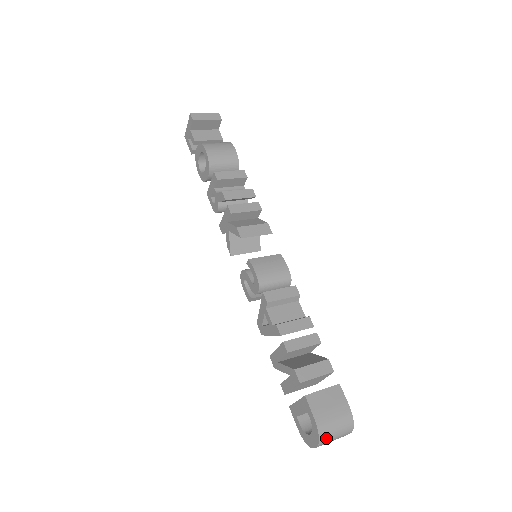
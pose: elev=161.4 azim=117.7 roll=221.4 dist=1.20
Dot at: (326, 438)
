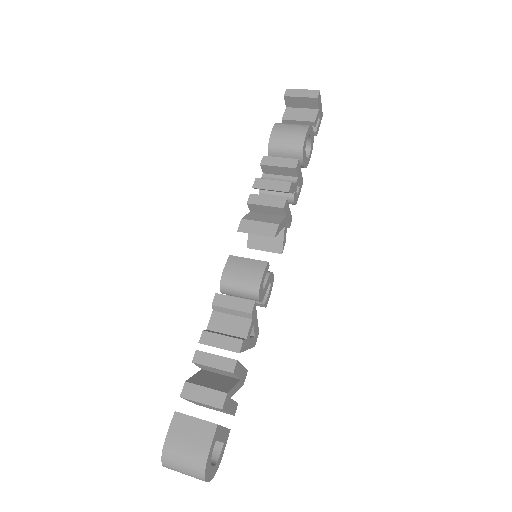
Dot at: (170, 464)
